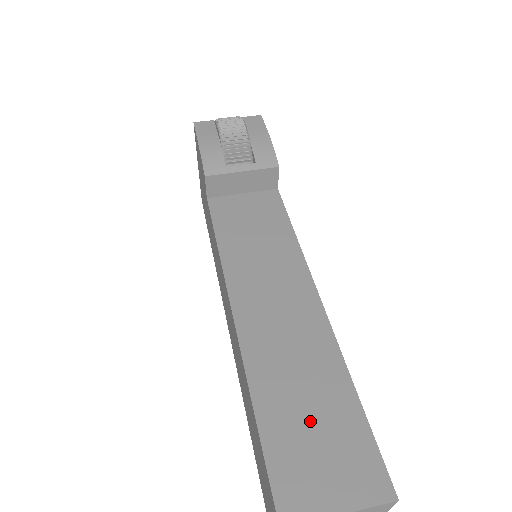
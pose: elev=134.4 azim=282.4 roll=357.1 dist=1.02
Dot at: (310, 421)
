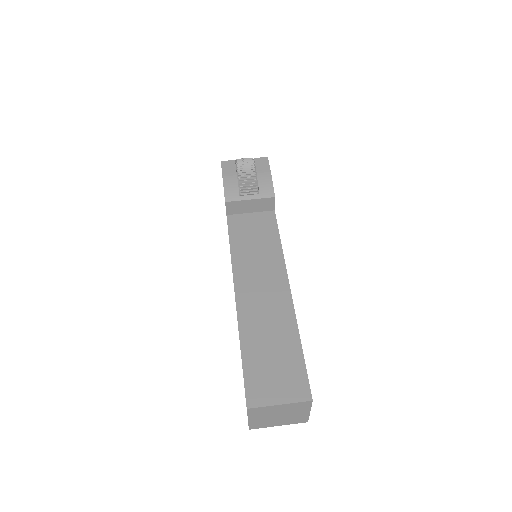
Dot at: (271, 357)
